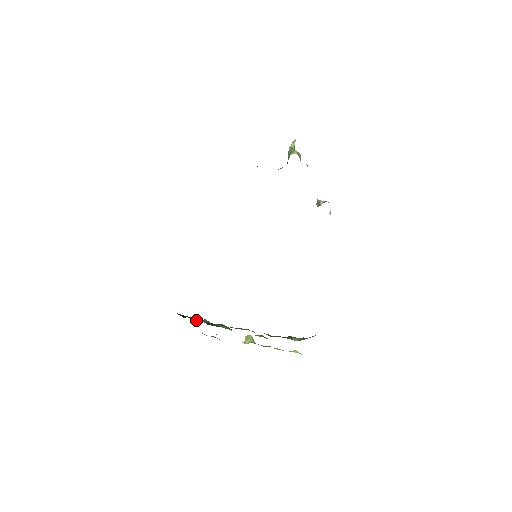
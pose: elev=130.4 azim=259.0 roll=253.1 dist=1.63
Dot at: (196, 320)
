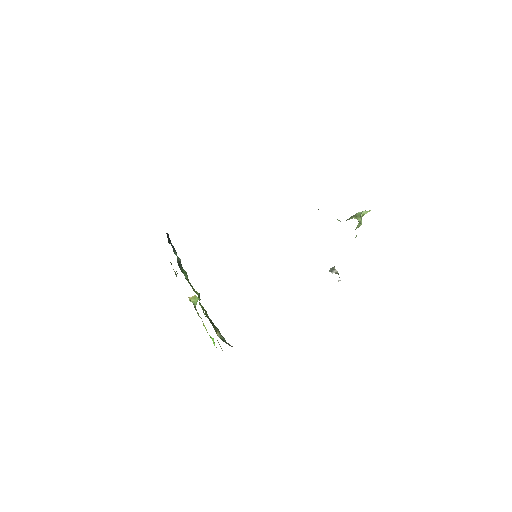
Dot at: (174, 252)
